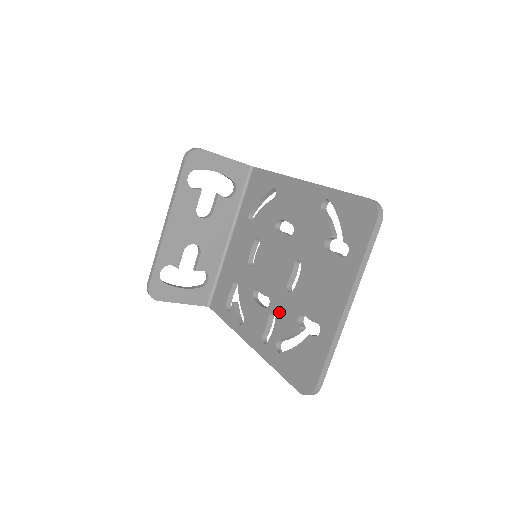
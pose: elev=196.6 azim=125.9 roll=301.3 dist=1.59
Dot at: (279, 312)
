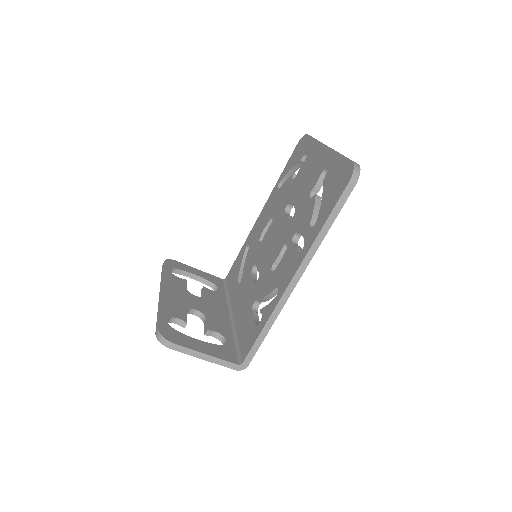
Dot at: (296, 227)
